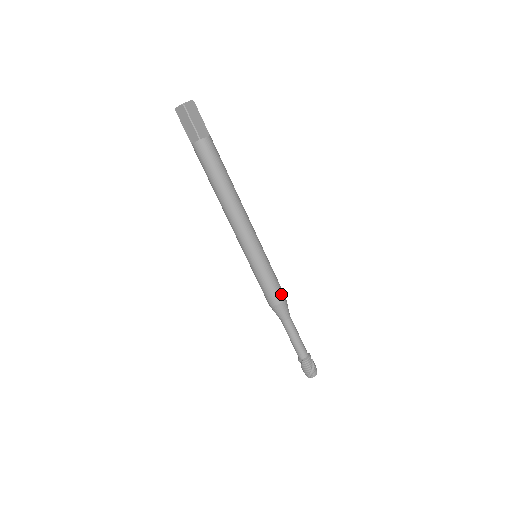
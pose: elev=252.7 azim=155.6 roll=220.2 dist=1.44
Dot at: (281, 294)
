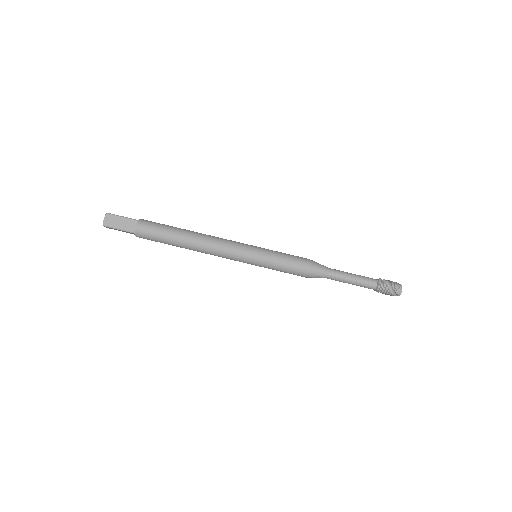
Dot at: (301, 266)
